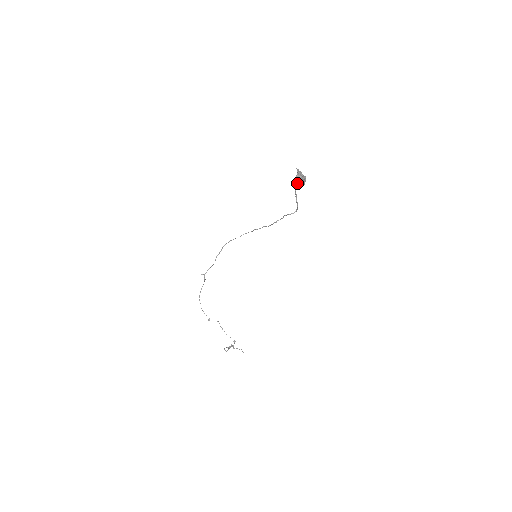
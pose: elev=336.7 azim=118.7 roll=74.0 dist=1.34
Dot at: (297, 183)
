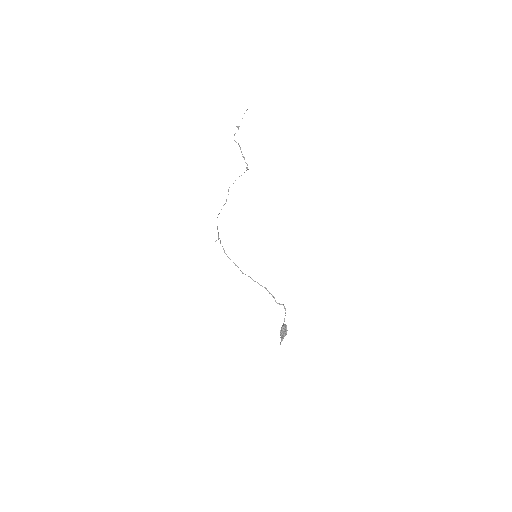
Dot at: occluded
